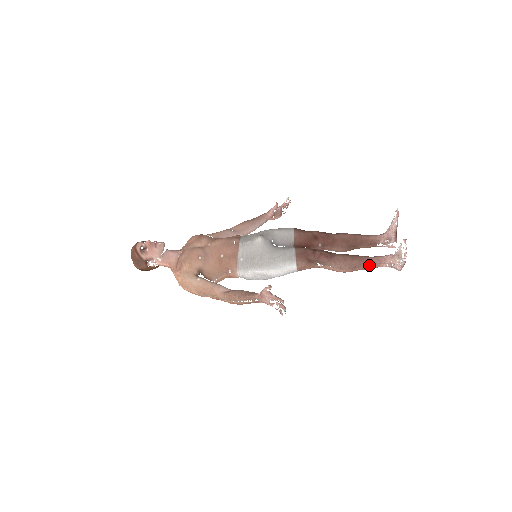
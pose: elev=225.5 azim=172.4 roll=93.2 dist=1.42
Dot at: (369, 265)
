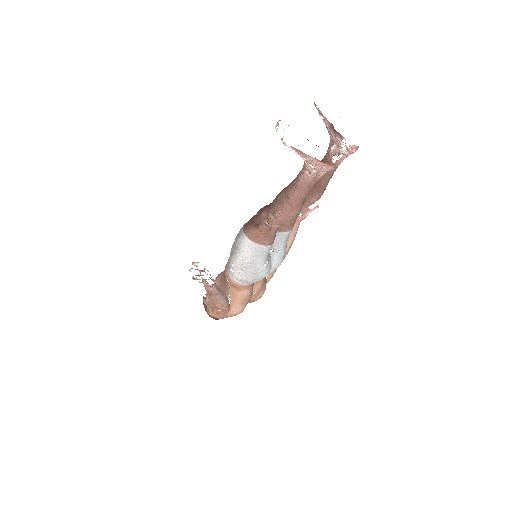
Dot at: (294, 186)
